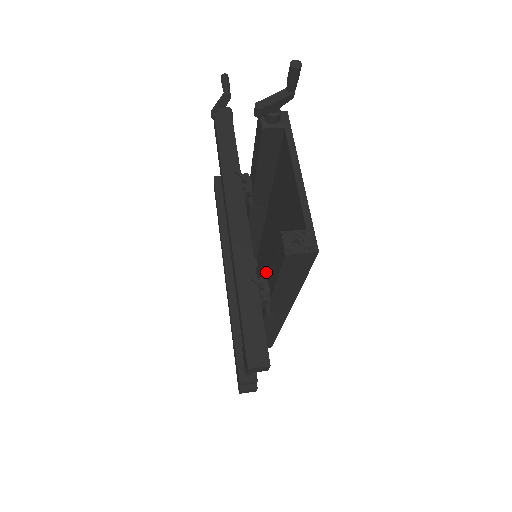
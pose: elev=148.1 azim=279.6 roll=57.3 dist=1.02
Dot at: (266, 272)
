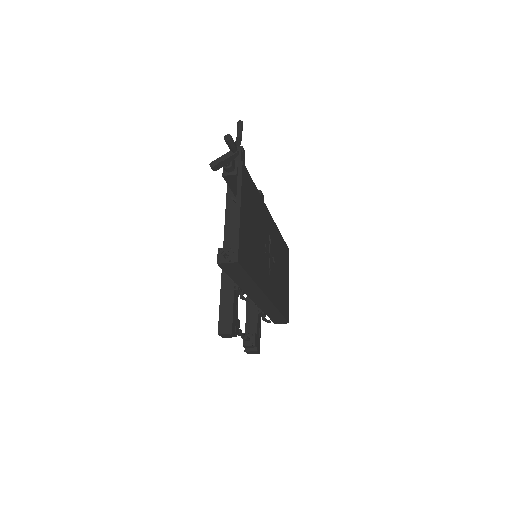
Dot at: occluded
